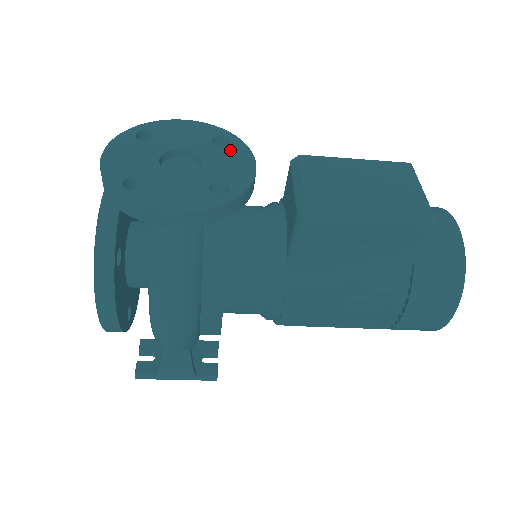
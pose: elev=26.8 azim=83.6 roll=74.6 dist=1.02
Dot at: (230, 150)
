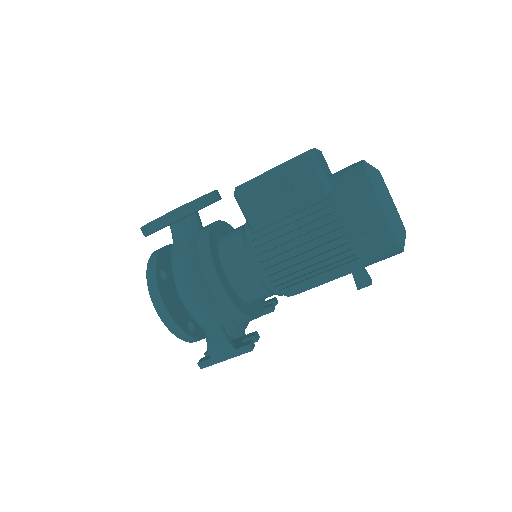
Dot at: occluded
